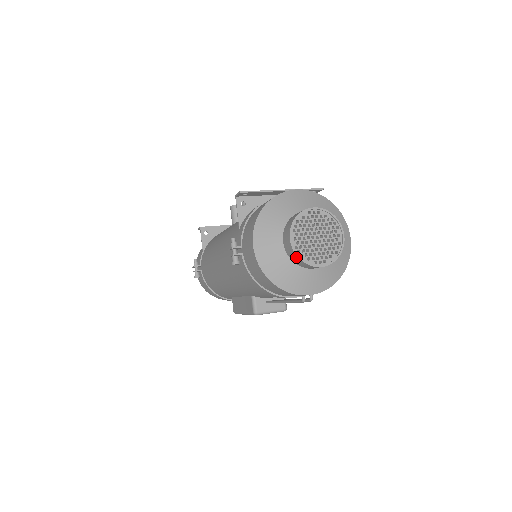
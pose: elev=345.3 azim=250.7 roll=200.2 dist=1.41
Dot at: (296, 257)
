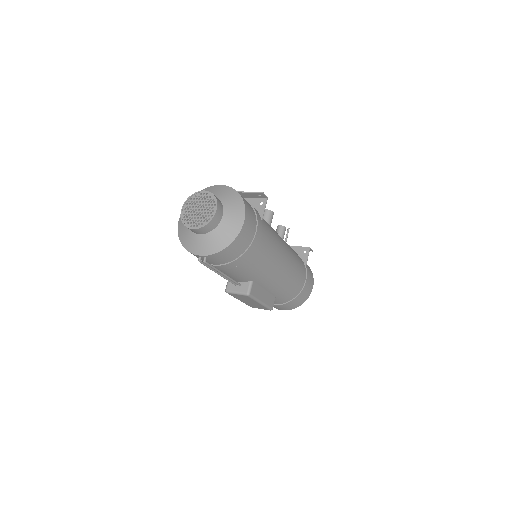
Dot at: (183, 221)
